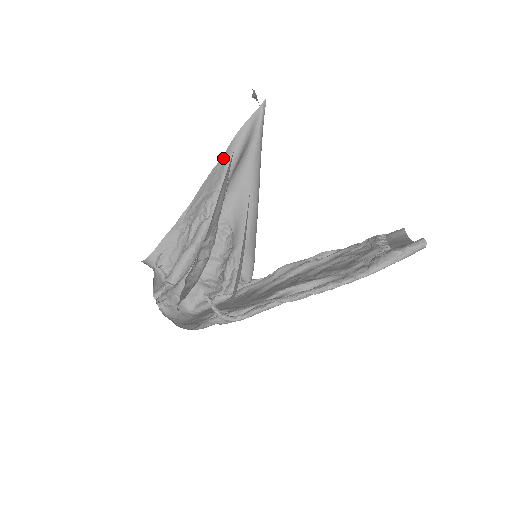
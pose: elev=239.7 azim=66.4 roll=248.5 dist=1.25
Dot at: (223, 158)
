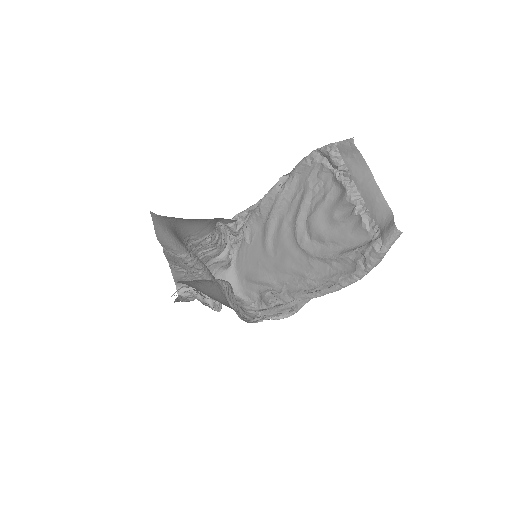
Dot at: (165, 249)
